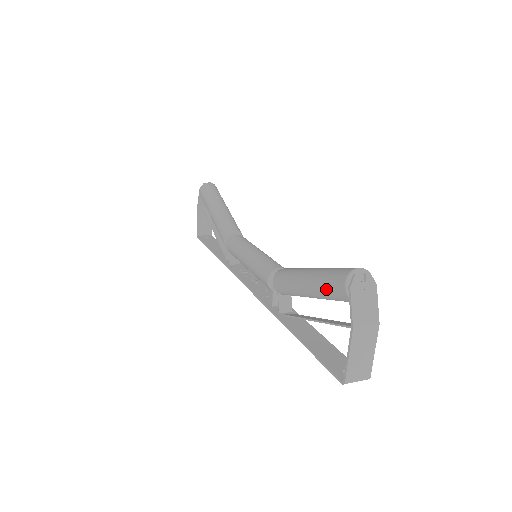
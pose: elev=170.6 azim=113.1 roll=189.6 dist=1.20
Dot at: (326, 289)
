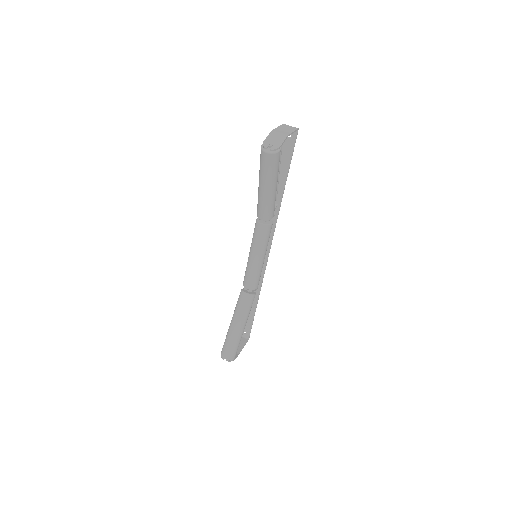
Dot at: occluded
